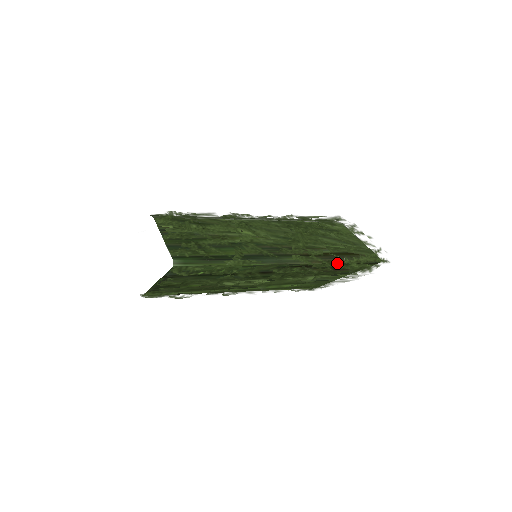
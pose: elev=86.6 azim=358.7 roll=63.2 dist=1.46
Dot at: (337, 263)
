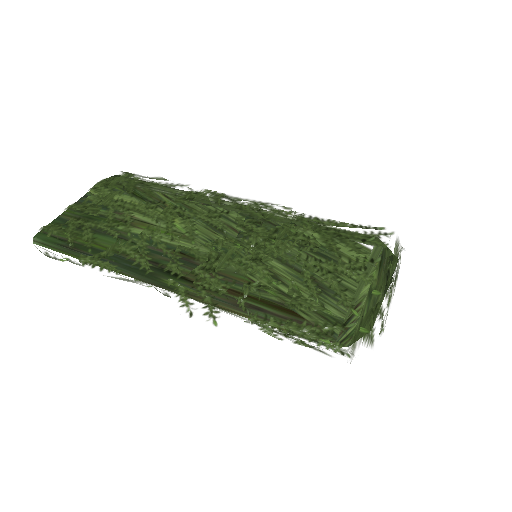
Dot at: (228, 316)
